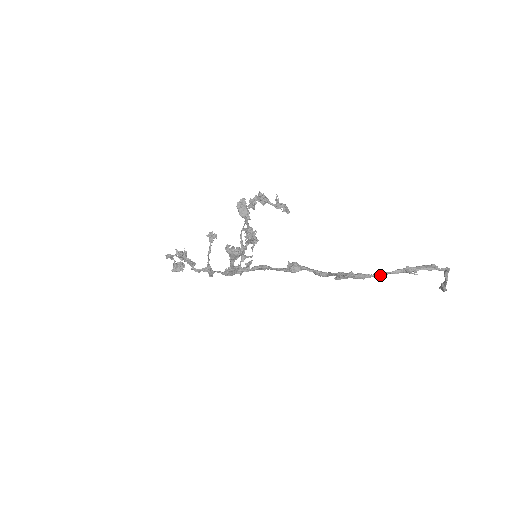
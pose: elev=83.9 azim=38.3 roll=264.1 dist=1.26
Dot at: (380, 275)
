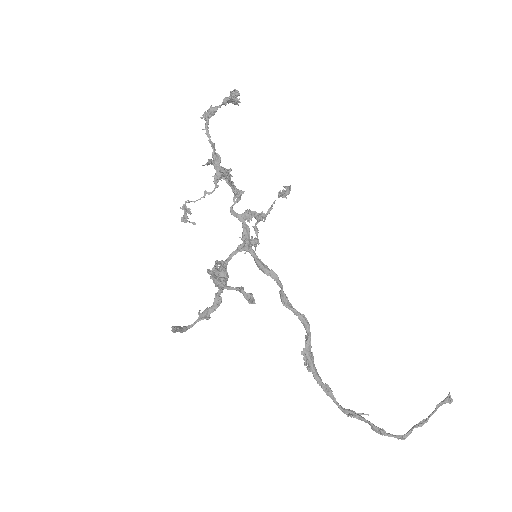
Dot at: (331, 391)
